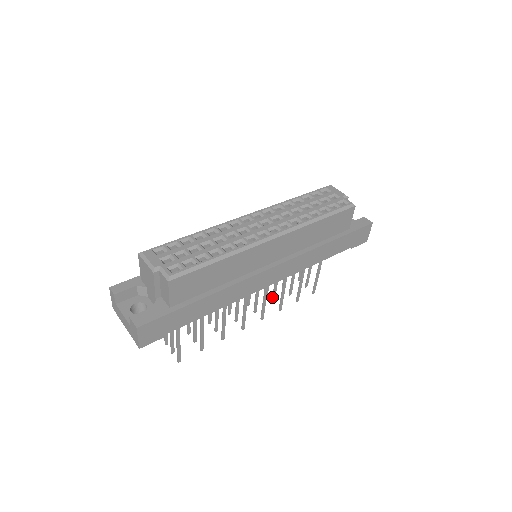
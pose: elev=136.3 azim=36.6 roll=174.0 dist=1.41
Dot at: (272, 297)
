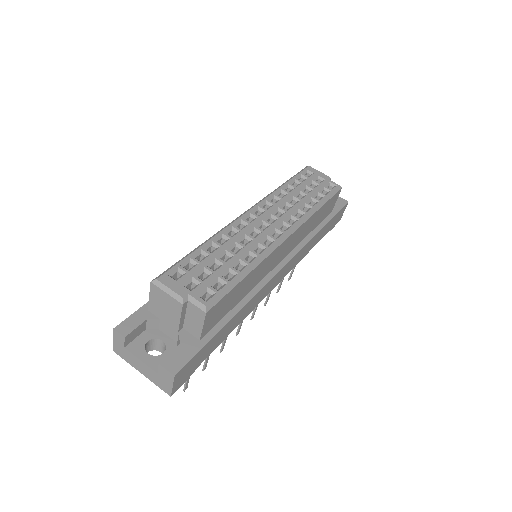
Dot at: occluded
